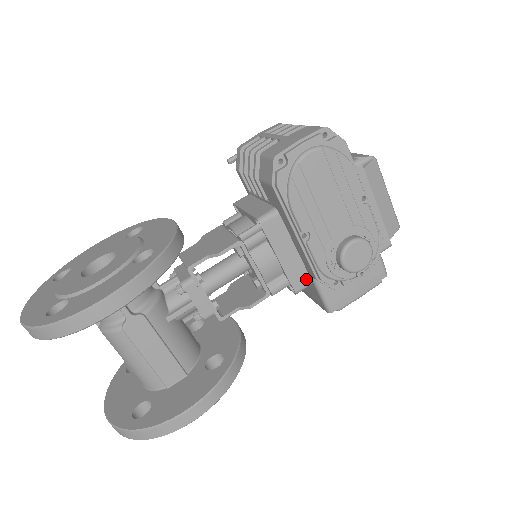
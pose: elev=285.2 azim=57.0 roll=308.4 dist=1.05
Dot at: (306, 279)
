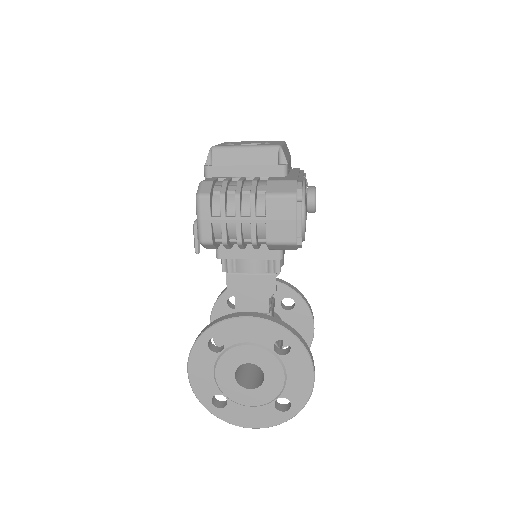
Dot at: occluded
